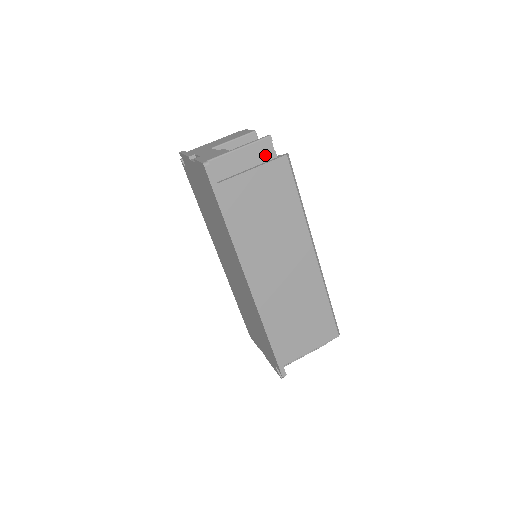
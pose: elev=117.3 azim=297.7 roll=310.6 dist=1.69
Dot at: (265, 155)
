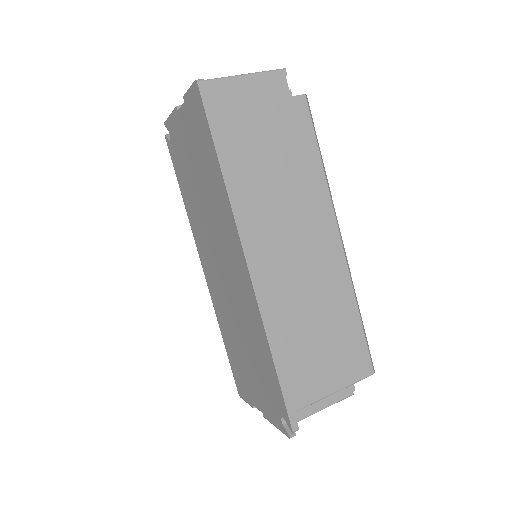
Dot at: (277, 91)
